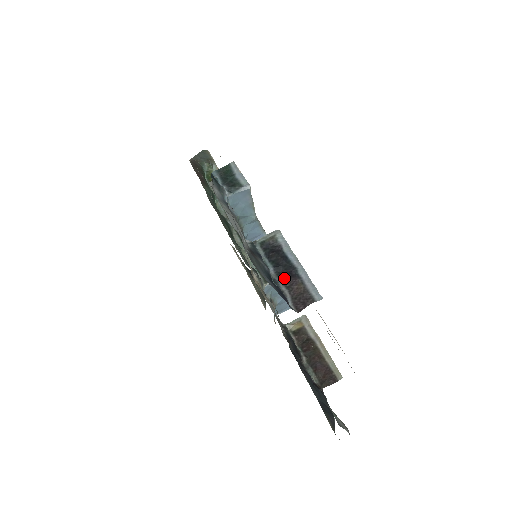
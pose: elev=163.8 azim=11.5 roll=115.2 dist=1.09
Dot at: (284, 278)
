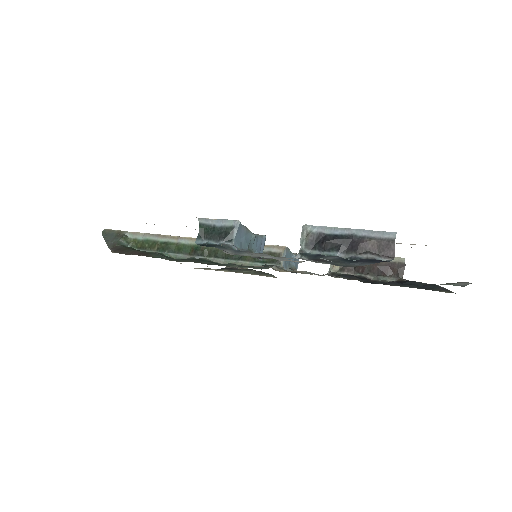
Dot at: (355, 250)
